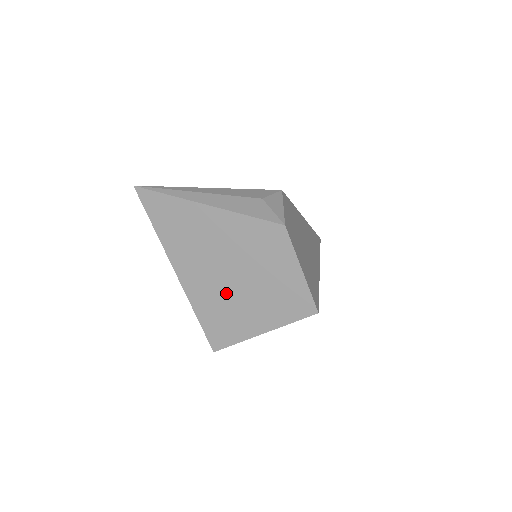
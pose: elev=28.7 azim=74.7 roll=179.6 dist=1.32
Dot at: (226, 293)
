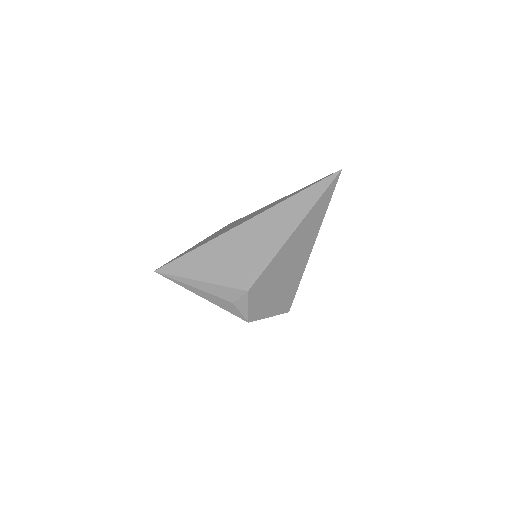
Dot at: occluded
